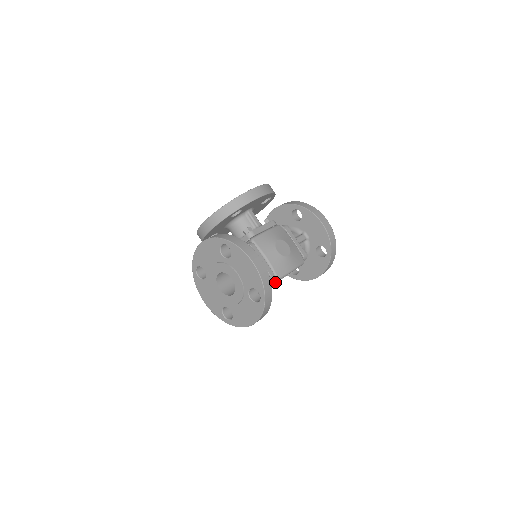
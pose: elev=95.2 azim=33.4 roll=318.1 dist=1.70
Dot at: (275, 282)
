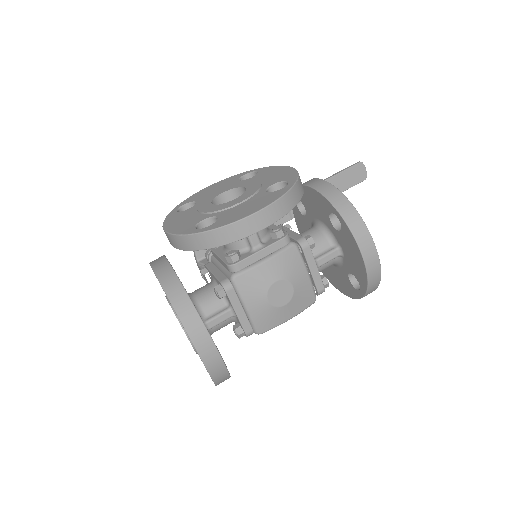
Dot at: occluded
